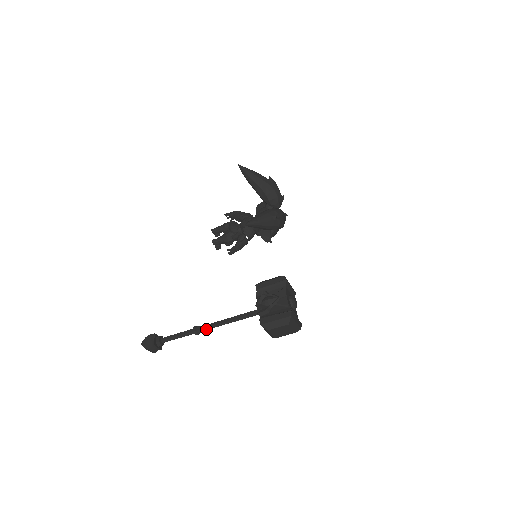
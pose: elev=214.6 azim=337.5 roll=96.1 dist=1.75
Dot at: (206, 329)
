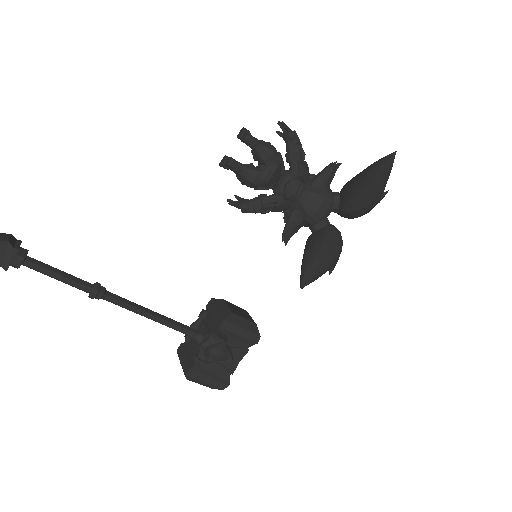
Dot at: (111, 302)
